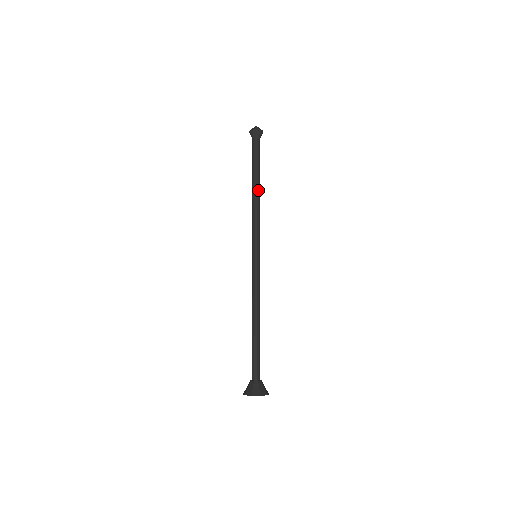
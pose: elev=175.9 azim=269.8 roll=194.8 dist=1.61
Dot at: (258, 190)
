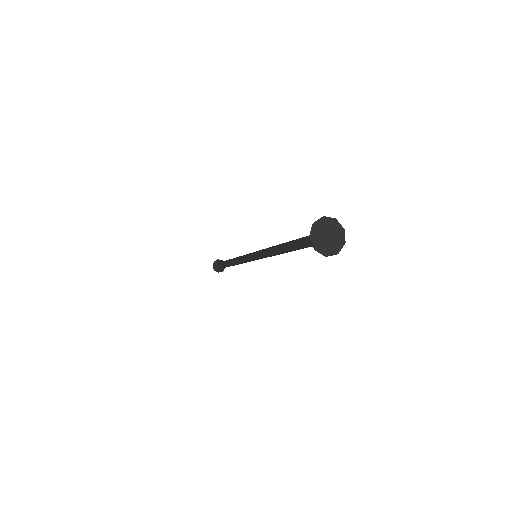
Dot at: occluded
